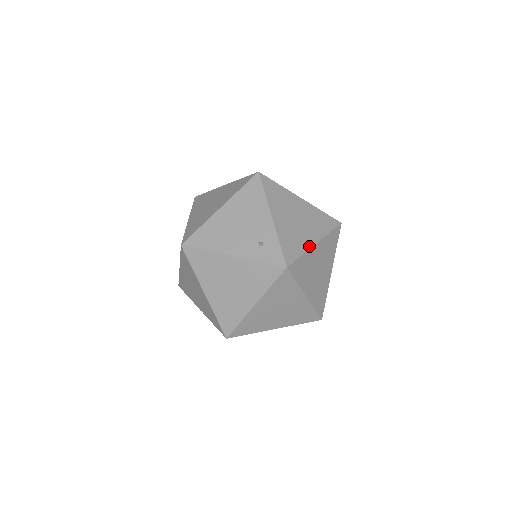
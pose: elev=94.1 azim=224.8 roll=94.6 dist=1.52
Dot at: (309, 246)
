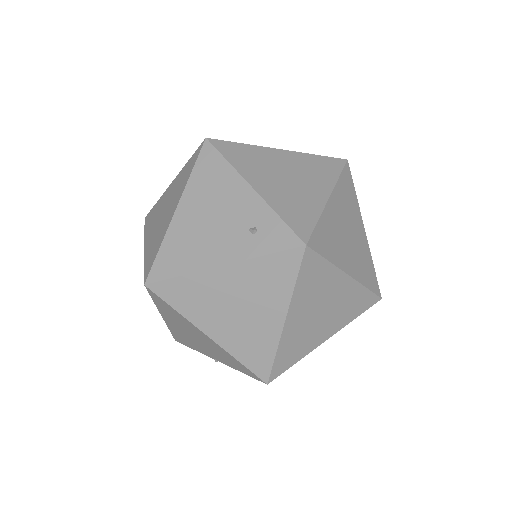
Dot at: (322, 204)
